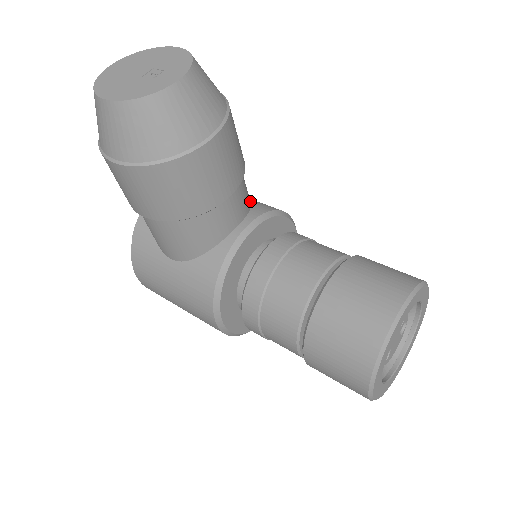
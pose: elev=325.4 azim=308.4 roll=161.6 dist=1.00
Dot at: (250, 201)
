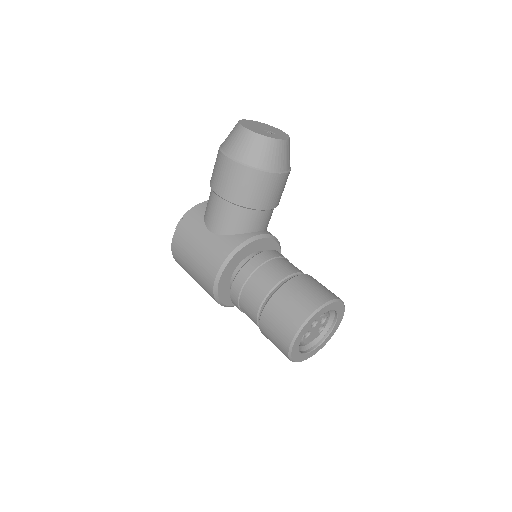
Dot at: occluded
